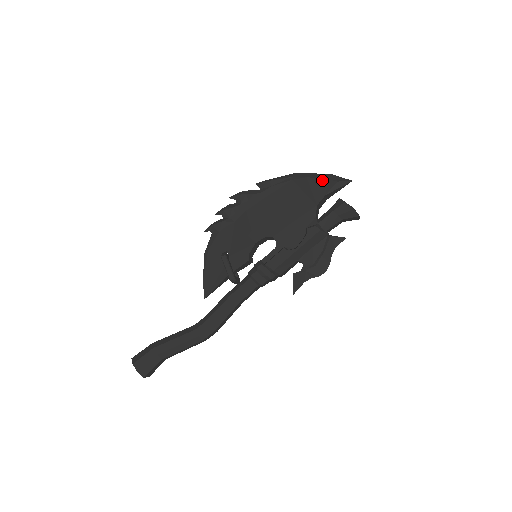
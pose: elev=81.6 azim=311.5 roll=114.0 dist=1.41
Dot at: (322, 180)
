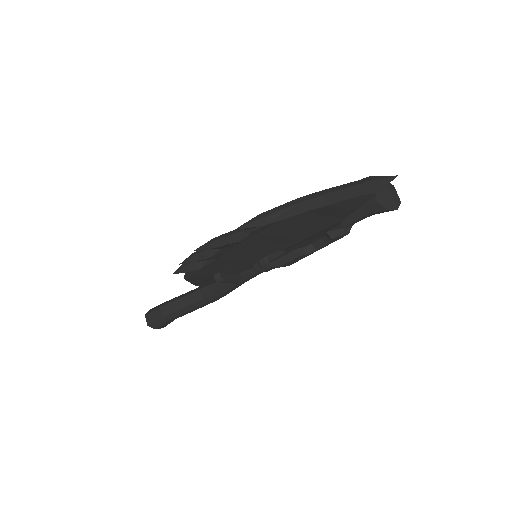
Dot at: (353, 200)
